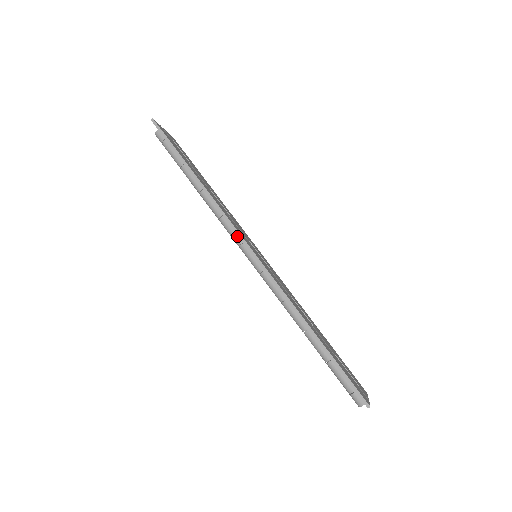
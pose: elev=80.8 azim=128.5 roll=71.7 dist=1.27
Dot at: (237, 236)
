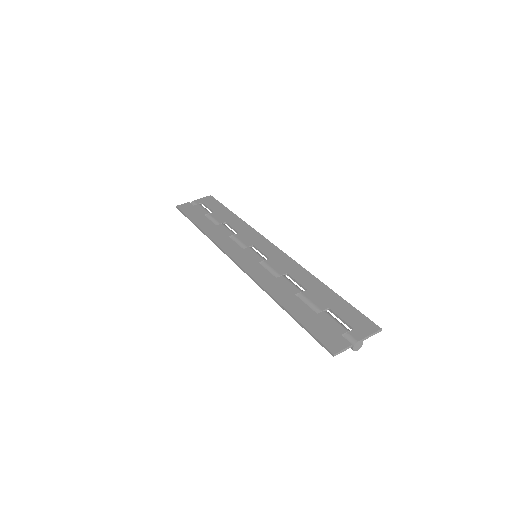
Dot at: occluded
